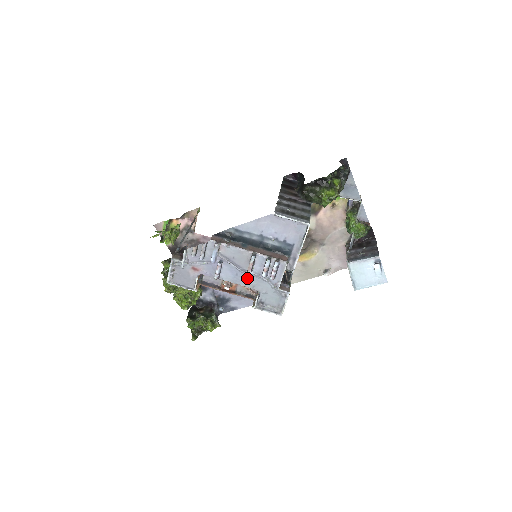
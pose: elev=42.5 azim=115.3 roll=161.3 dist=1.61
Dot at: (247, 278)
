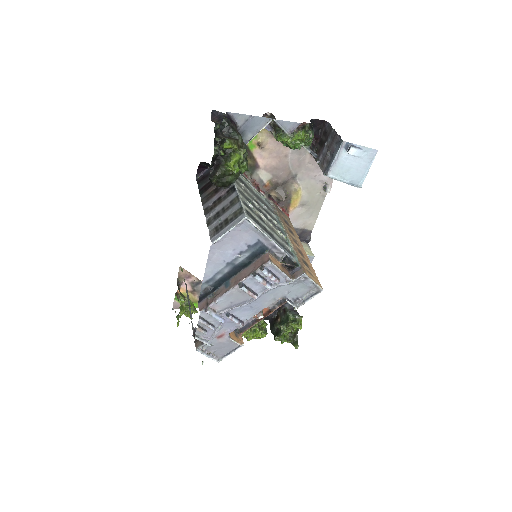
Dot at: (261, 301)
